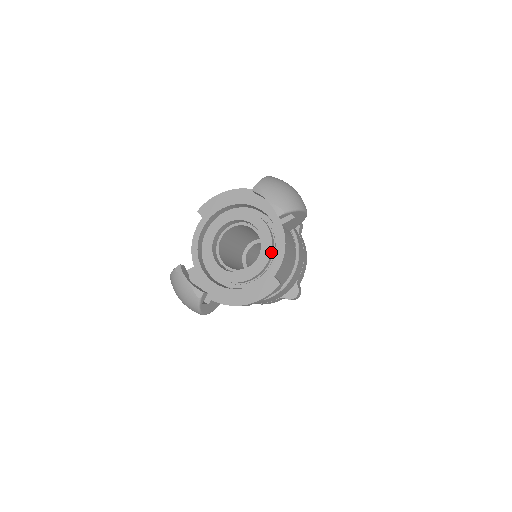
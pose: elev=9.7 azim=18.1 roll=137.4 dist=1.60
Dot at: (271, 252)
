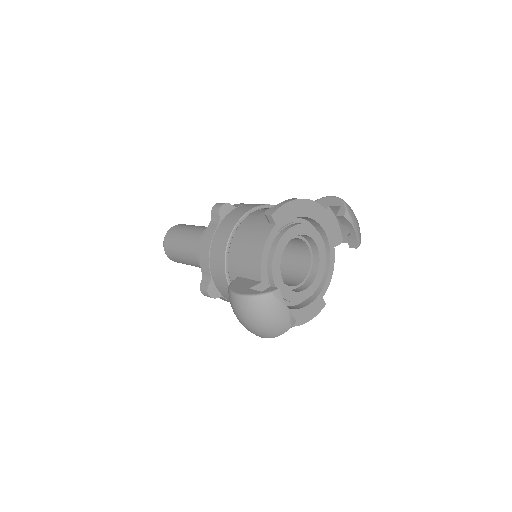
Dot at: (323, 273)
